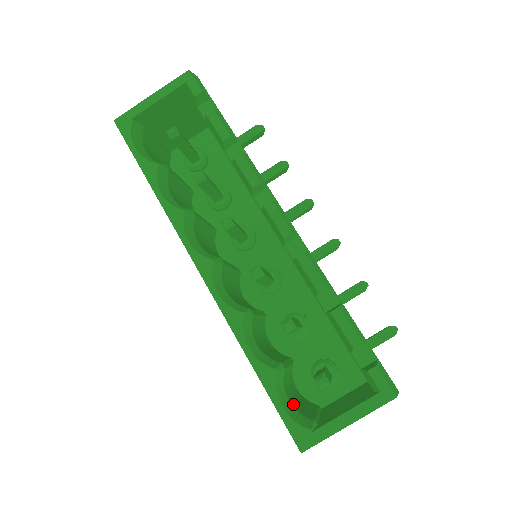
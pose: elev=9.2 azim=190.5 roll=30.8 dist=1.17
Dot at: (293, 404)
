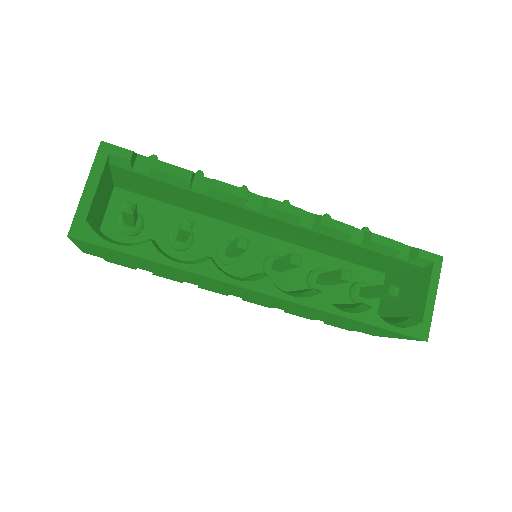
Dot at: occluded
